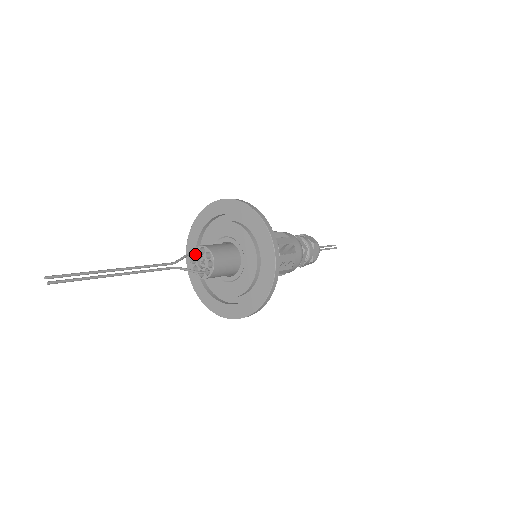
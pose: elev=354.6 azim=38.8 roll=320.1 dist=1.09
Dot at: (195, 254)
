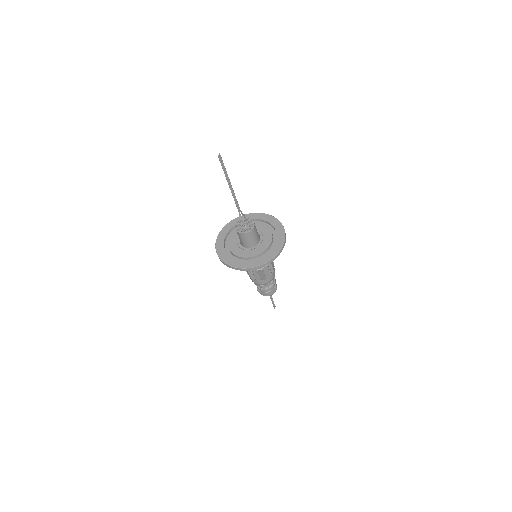
Dot at: (245, 220)
